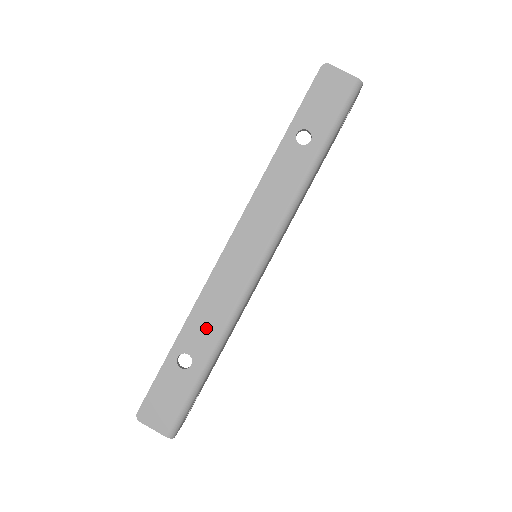
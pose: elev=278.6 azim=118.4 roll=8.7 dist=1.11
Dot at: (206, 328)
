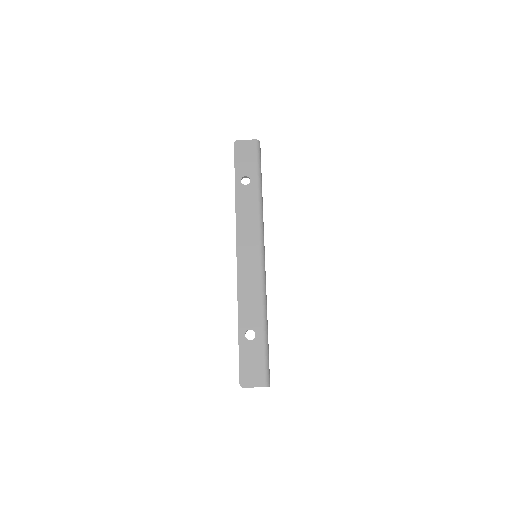
Dot at: (252, 308)
